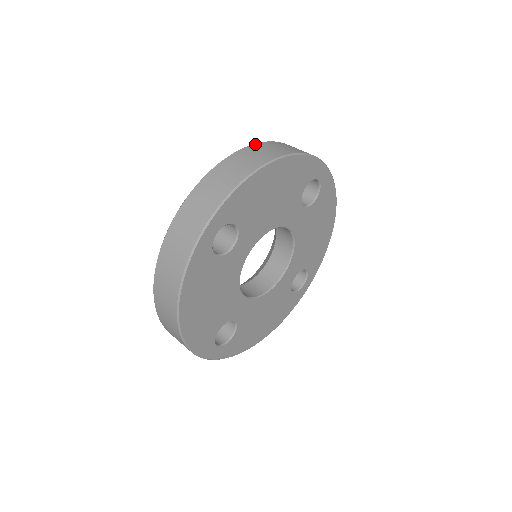
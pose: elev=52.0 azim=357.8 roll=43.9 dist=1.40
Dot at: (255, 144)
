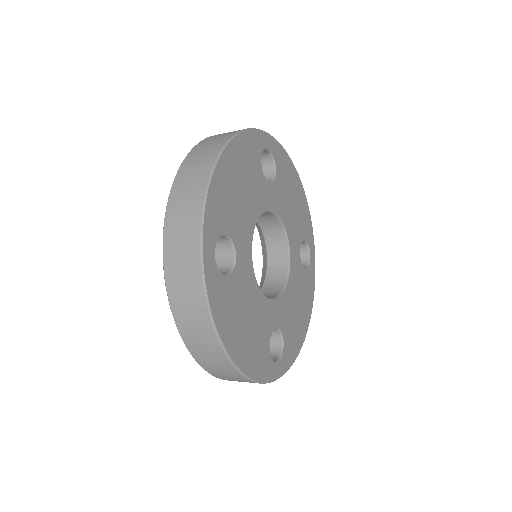
Dot at: (192, 150)
